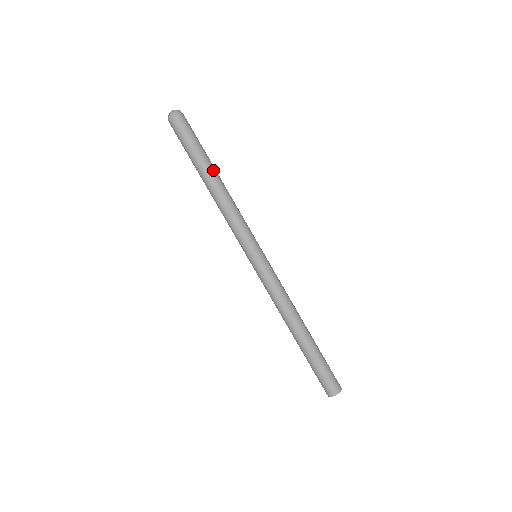
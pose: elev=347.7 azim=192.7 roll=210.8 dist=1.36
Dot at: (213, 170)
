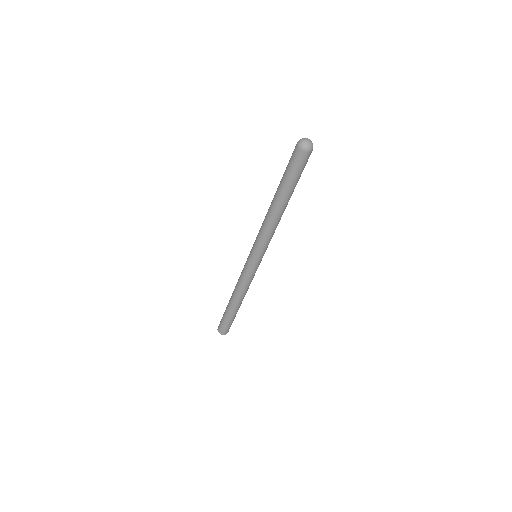
Dot at: occluded
